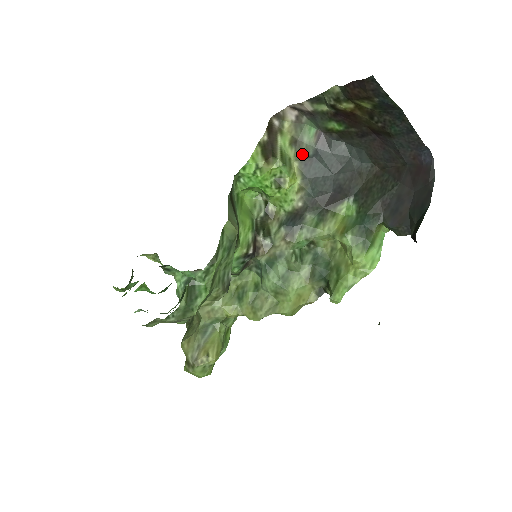
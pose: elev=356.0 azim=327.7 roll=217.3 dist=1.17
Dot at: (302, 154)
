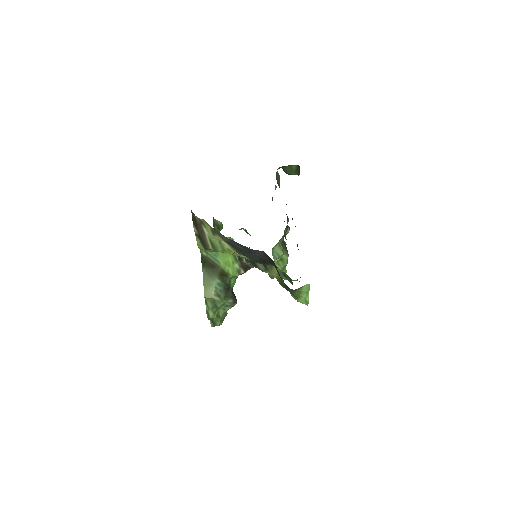
Dot at: (224, 239)
